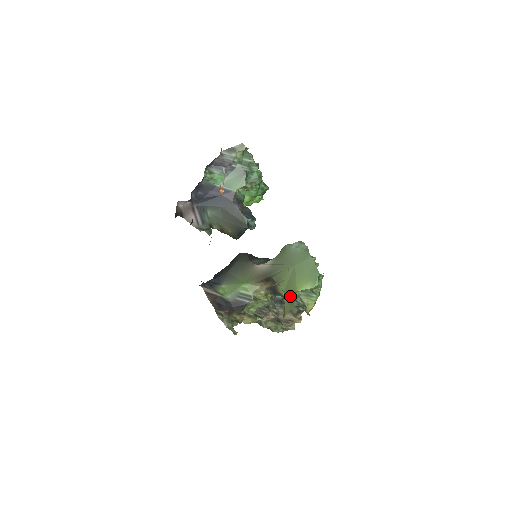
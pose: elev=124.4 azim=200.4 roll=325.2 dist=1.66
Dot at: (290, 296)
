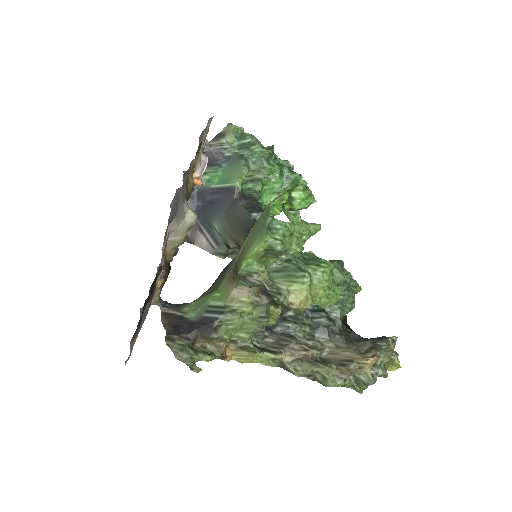
Dot at: occluded
